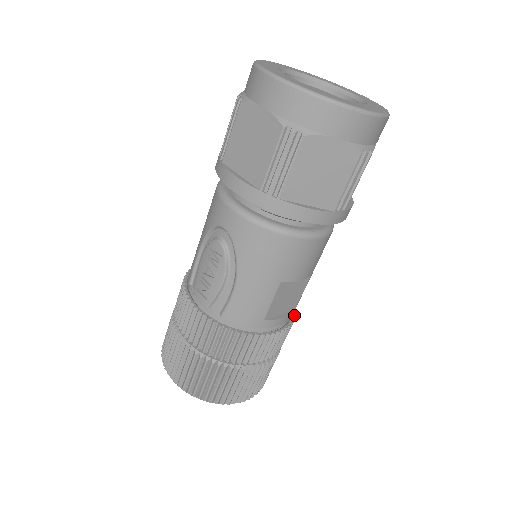
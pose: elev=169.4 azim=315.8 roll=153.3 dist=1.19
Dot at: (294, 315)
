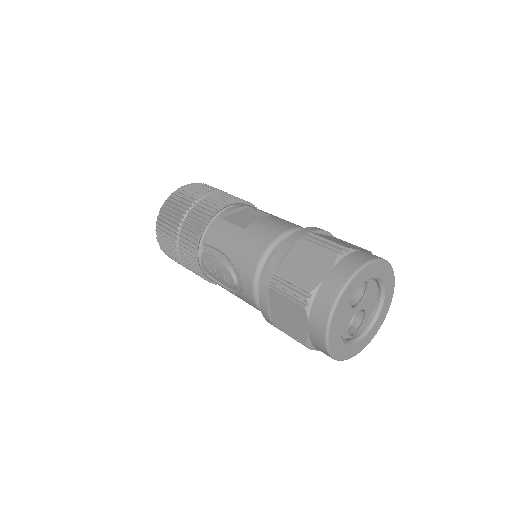
Dot at: occluded
